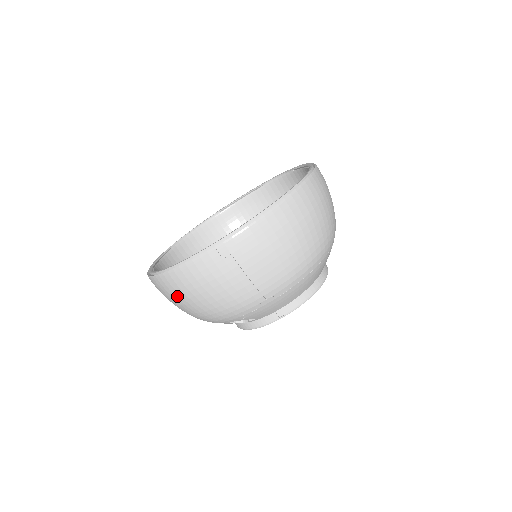
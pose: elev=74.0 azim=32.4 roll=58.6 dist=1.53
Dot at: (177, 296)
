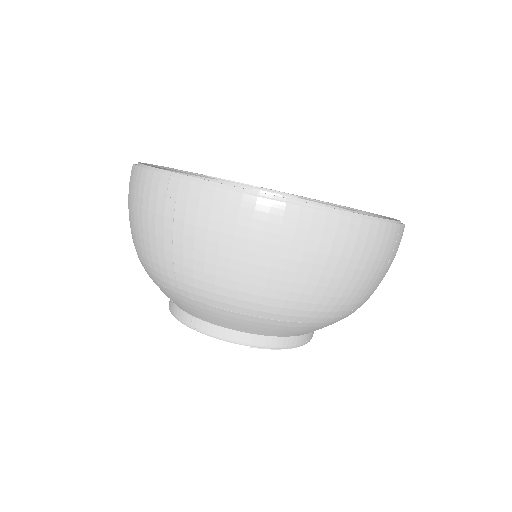
Dot at: occluded
